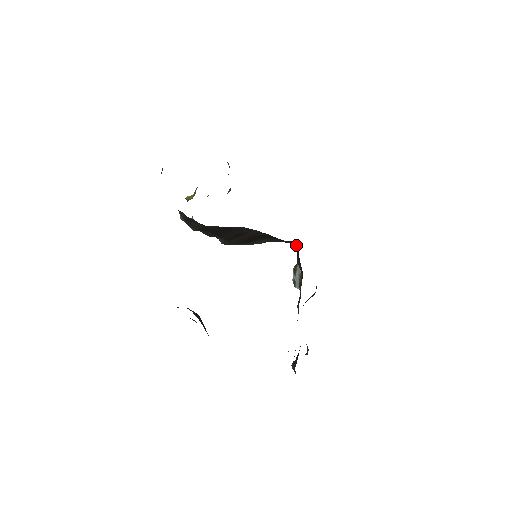
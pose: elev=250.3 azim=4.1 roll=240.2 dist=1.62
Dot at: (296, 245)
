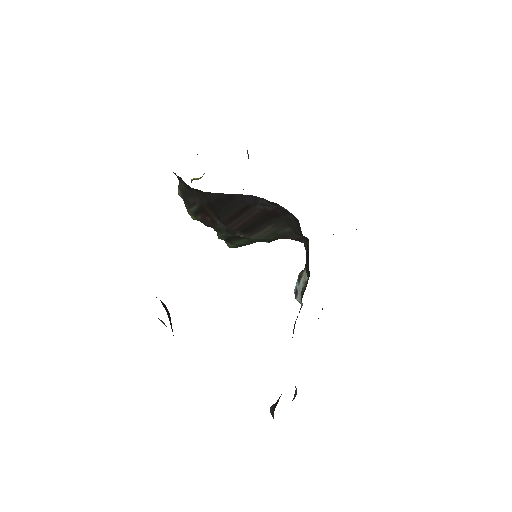
Dot at: (308, 243)
